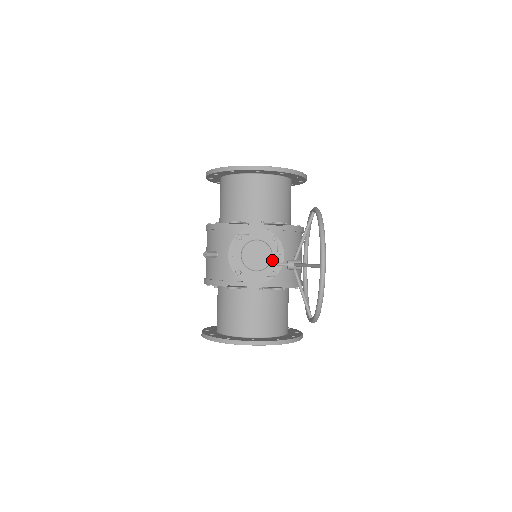
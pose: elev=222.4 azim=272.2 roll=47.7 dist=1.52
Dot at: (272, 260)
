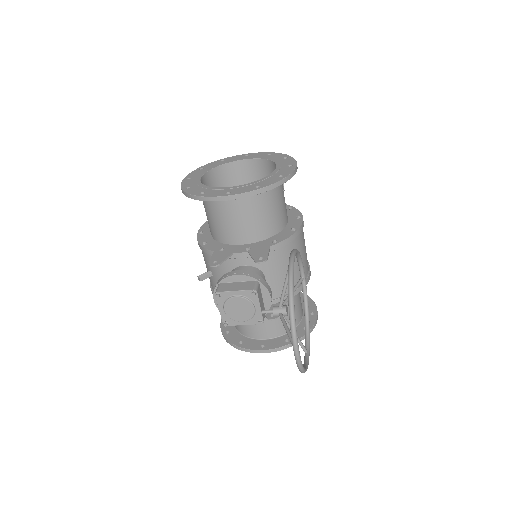
Dot at: (256, 311)
